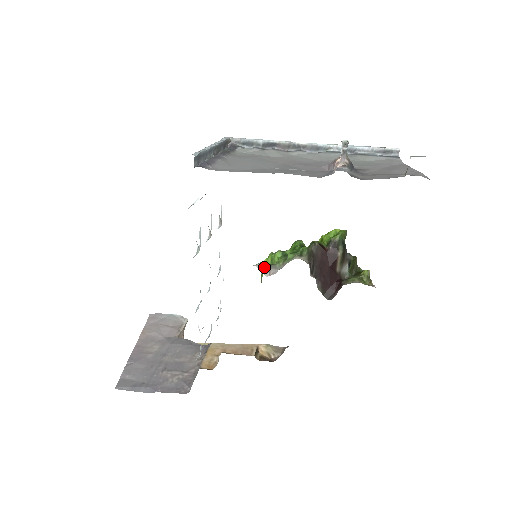
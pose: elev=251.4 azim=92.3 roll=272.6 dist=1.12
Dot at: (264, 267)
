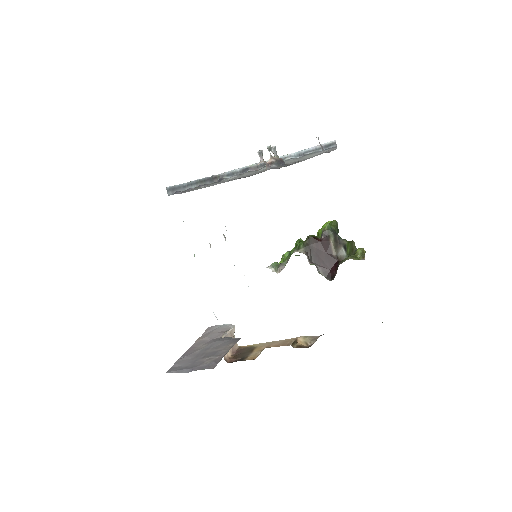
Dot at: (275, 267)
